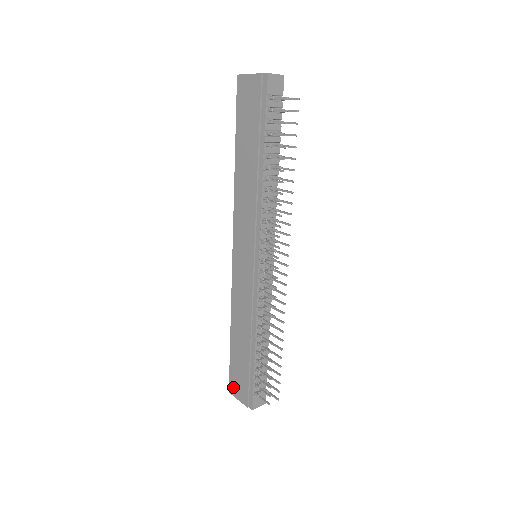
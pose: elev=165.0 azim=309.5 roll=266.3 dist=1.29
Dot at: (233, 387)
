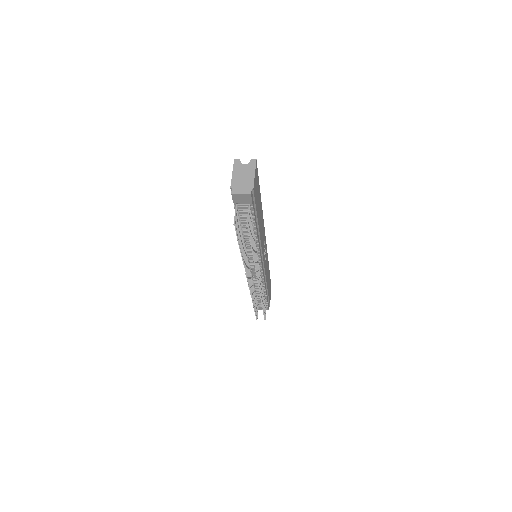
Dot at: occluded
